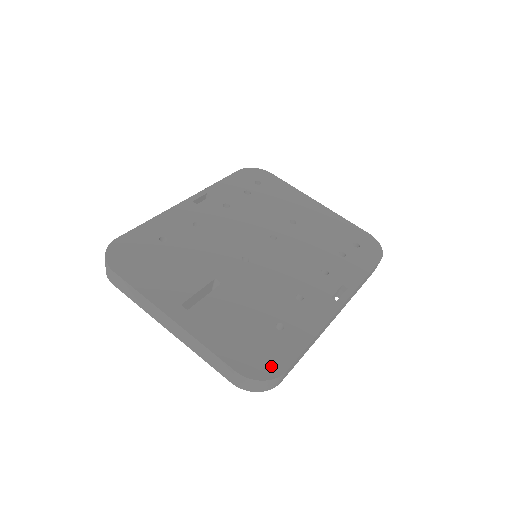
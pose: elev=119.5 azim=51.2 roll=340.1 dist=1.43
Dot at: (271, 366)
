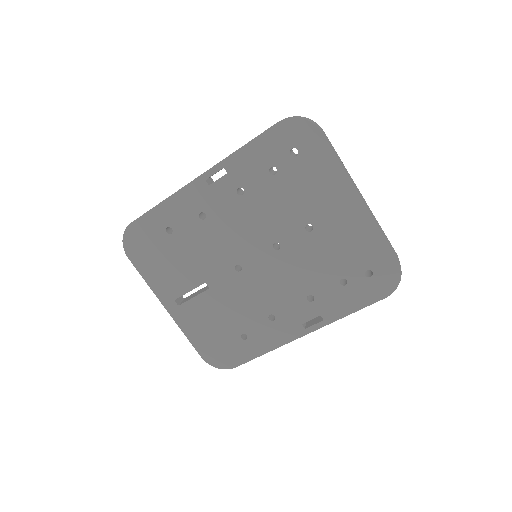
Dot at: (226, 361)
